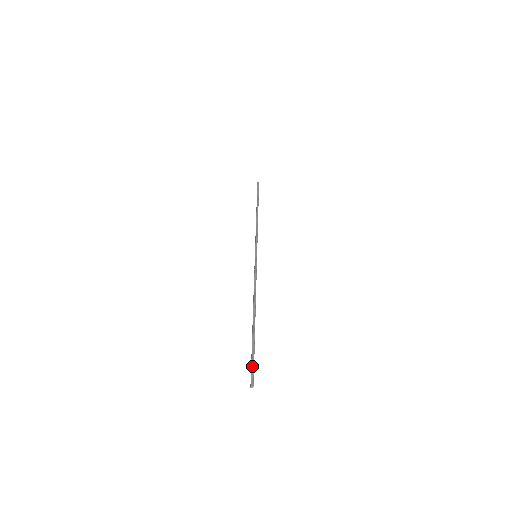
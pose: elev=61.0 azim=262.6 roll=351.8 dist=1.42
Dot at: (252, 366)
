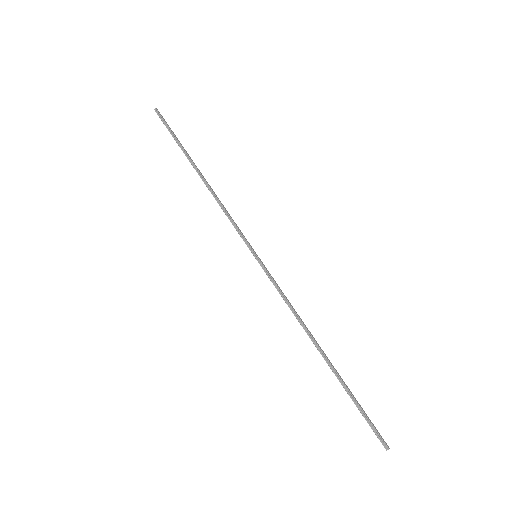
Dot at: (370, 425)
